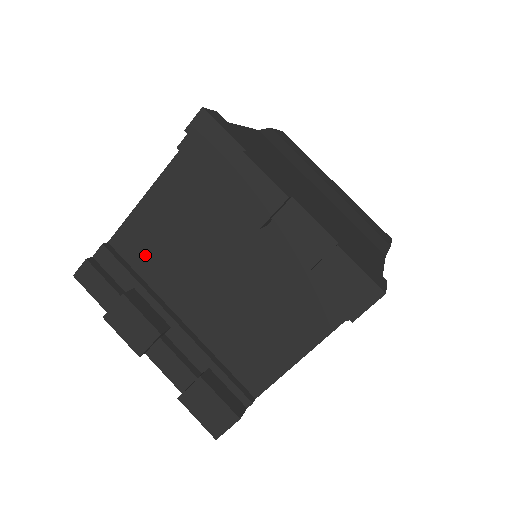
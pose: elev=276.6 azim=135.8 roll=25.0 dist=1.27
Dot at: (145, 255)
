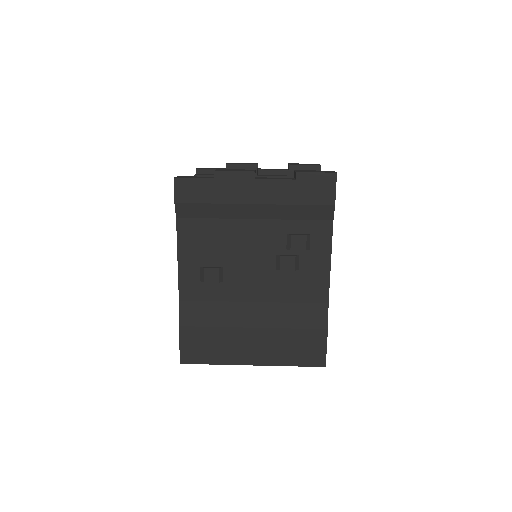
Dot at: occluded
